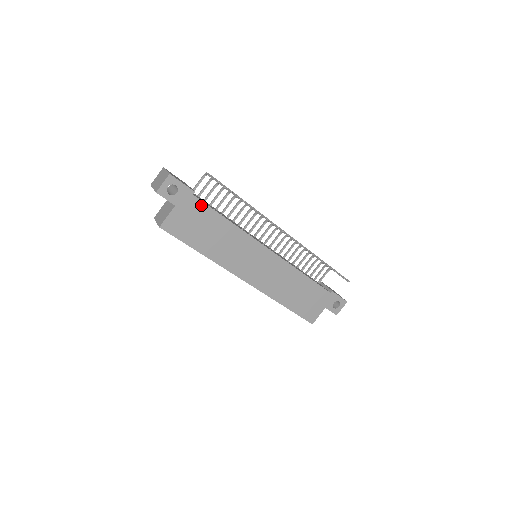
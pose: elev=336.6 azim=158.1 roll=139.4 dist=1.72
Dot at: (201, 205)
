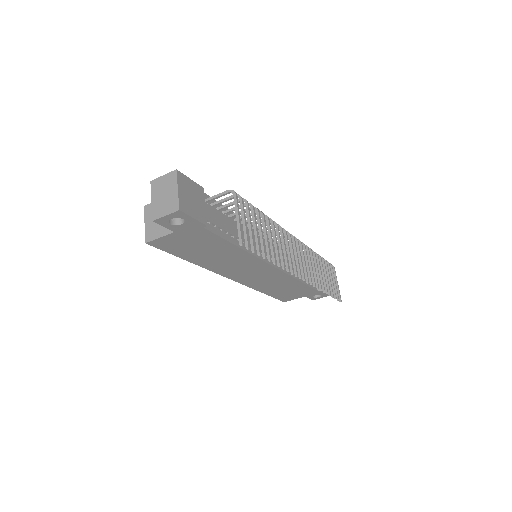
Dot at: (210, 235)
